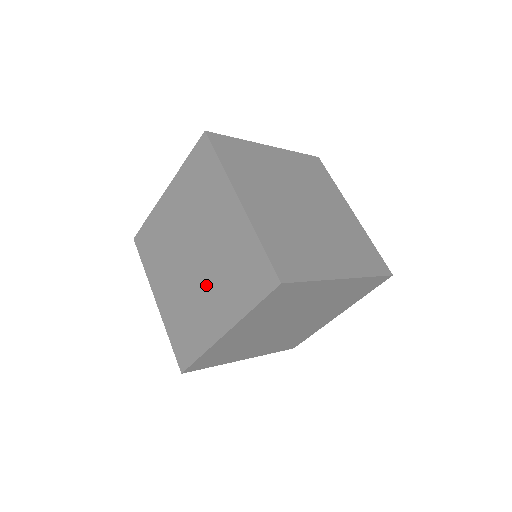
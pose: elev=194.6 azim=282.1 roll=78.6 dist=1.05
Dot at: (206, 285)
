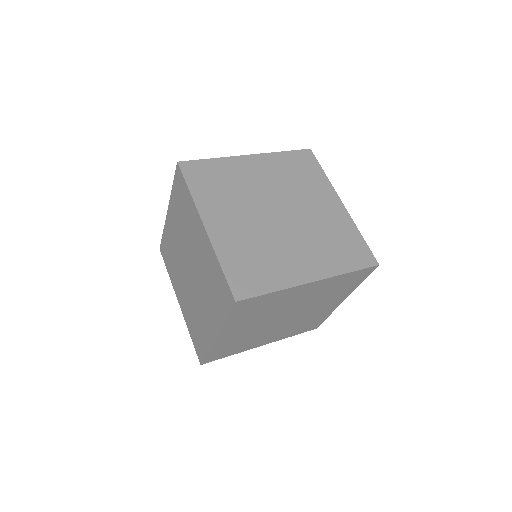
Dot at: (200, 295)
